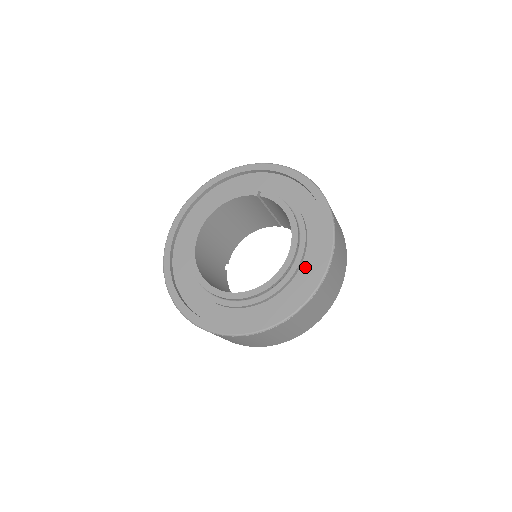
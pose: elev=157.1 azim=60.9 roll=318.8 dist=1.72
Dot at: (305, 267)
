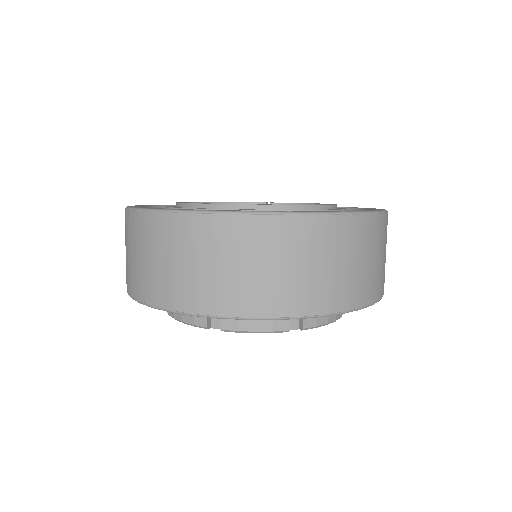
Dot at: occluded
